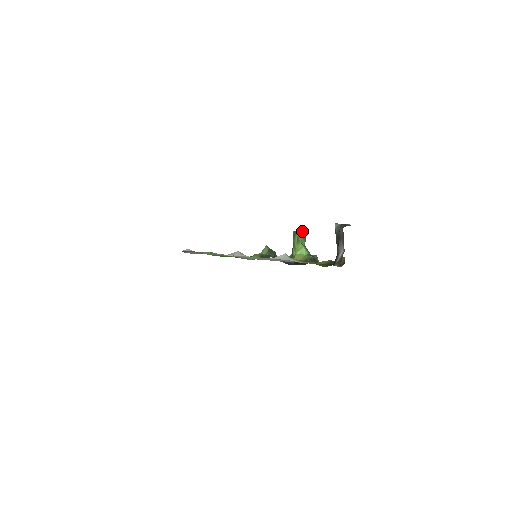
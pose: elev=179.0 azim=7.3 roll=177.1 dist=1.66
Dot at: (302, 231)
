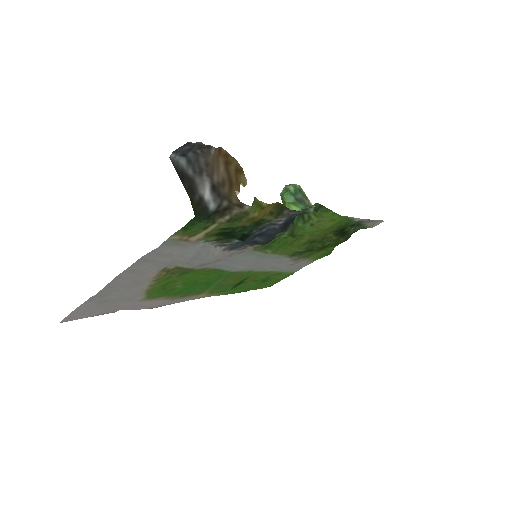
Dot at: (287, 186)
